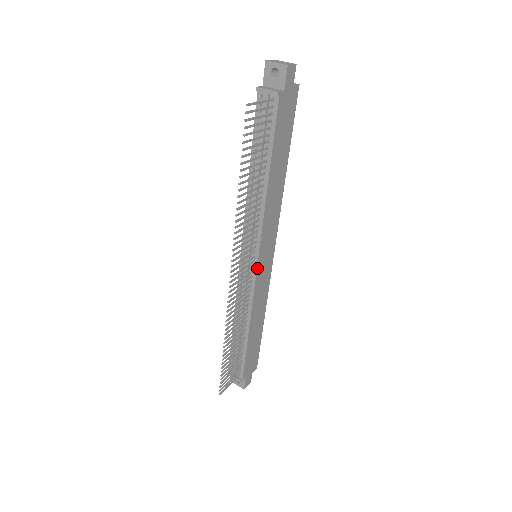
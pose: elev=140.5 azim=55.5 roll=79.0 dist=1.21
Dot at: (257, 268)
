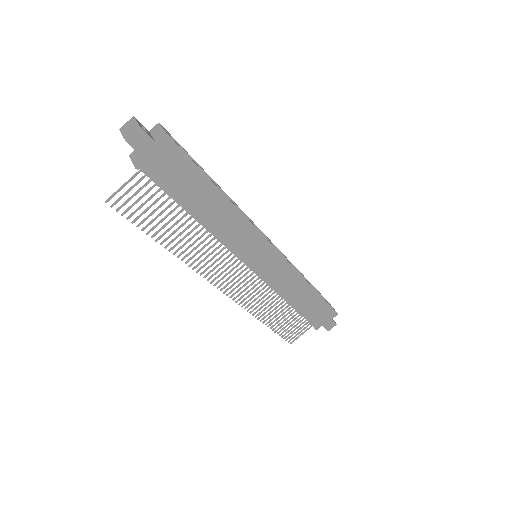
Dot at: (255, 271)
